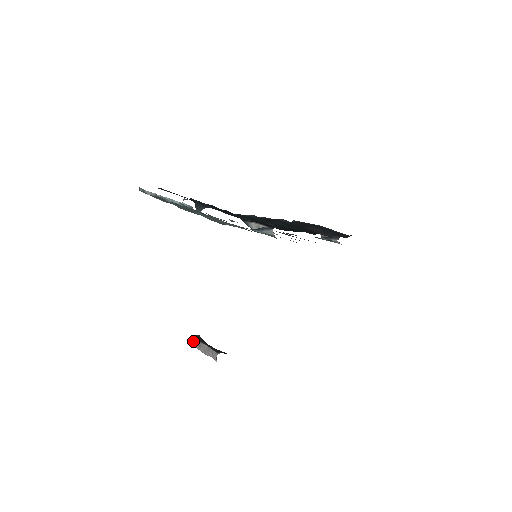
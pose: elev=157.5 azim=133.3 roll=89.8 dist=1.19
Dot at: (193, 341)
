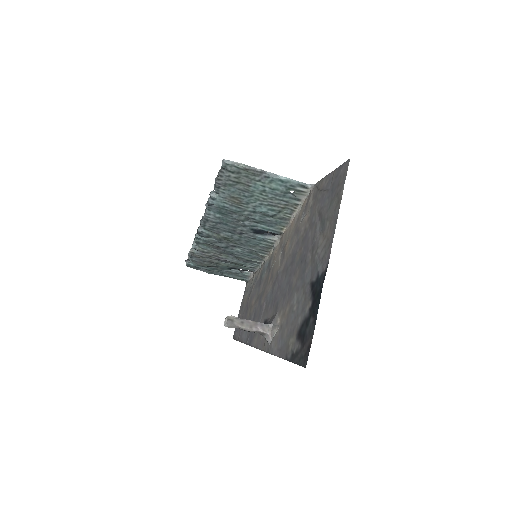
Dot at: (233, 319)
